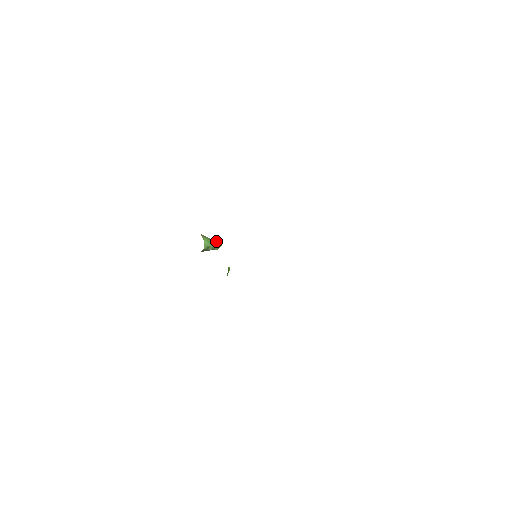
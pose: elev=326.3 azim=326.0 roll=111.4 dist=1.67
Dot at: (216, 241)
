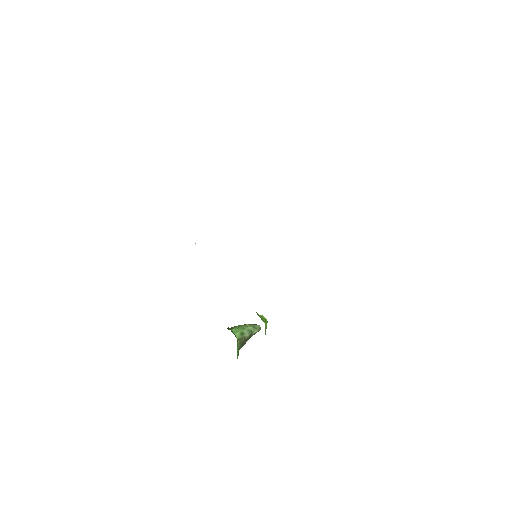
Dot at: occluded
